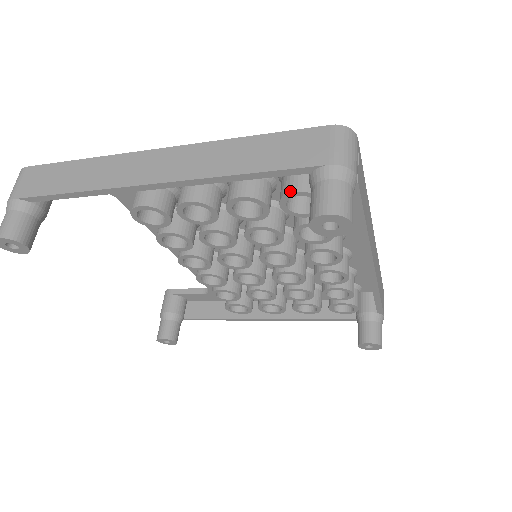
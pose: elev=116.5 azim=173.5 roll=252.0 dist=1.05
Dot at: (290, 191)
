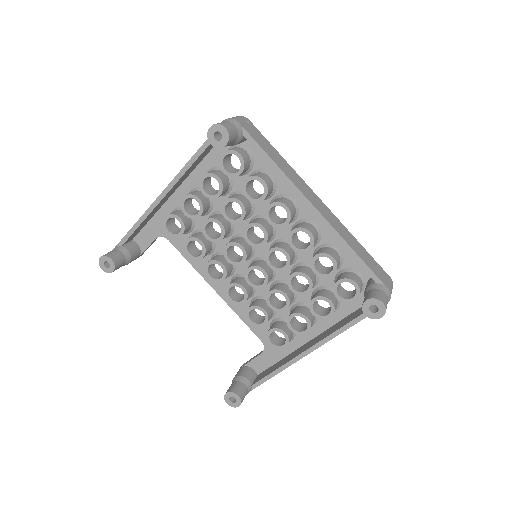
Dot at: (221, 156)
